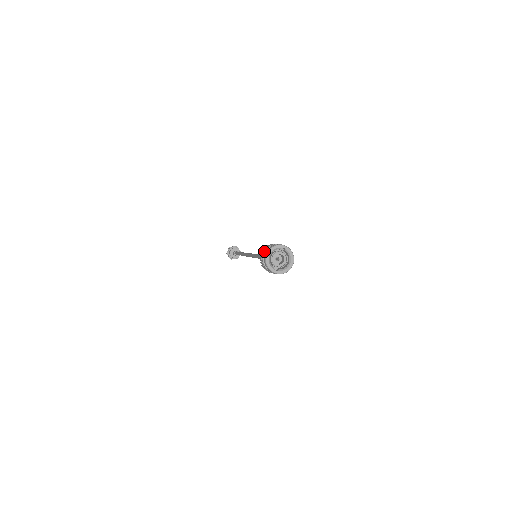
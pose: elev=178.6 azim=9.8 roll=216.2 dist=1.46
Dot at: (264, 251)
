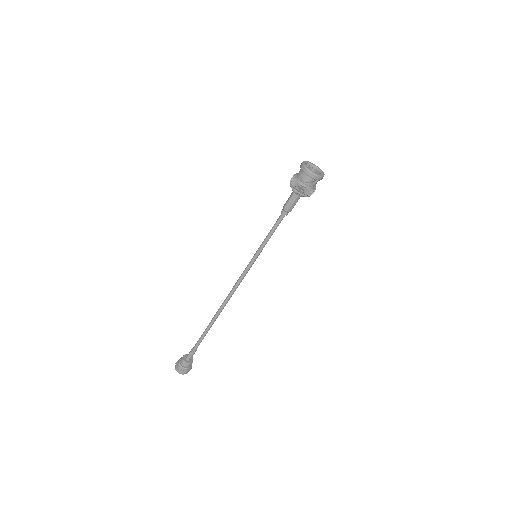
Dot at: (295, 177)
